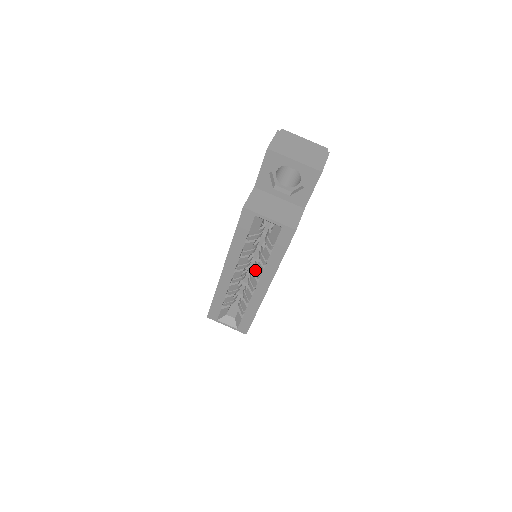
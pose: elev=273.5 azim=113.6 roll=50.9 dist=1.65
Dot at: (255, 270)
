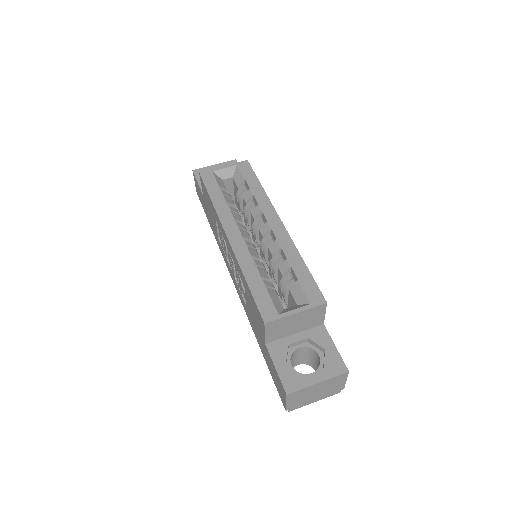
Dot at: (257, 228)
